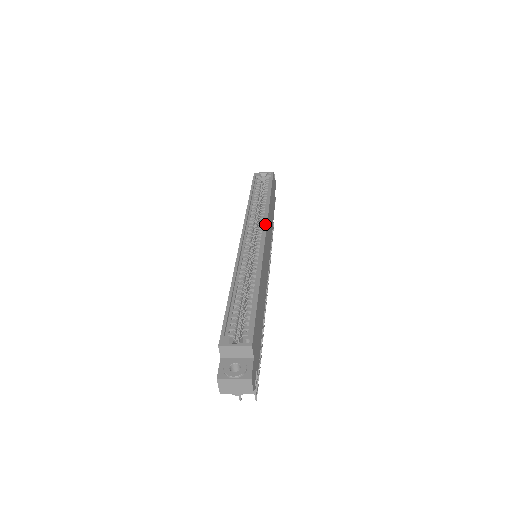
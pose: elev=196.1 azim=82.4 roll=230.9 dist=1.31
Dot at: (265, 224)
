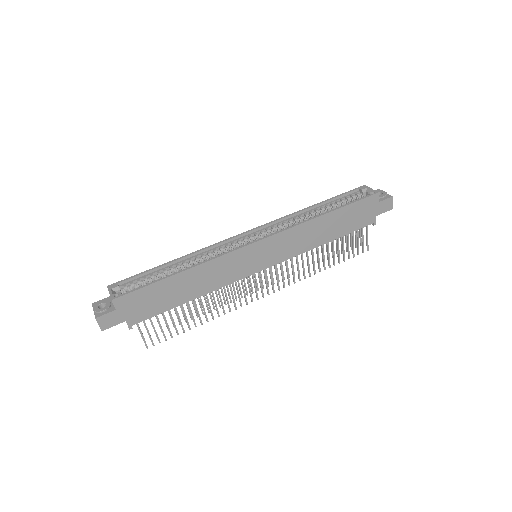
Dot at: (274, 233)
